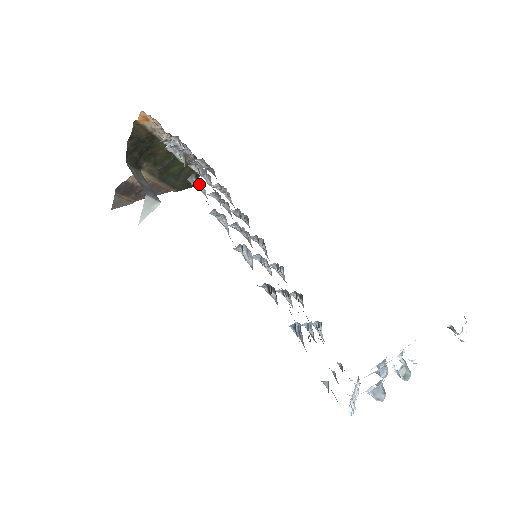
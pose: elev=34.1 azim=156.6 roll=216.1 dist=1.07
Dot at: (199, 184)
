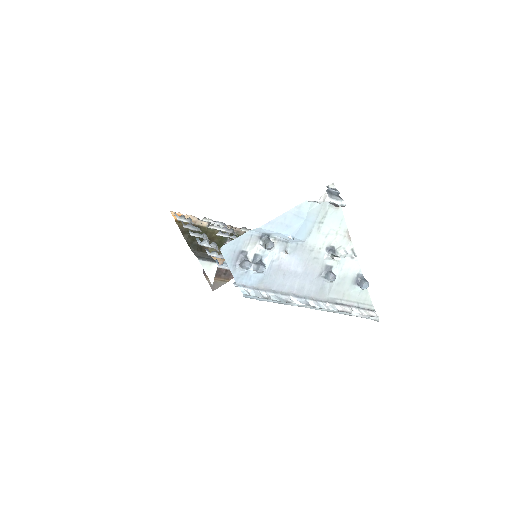
Dot at: (197, 228)
